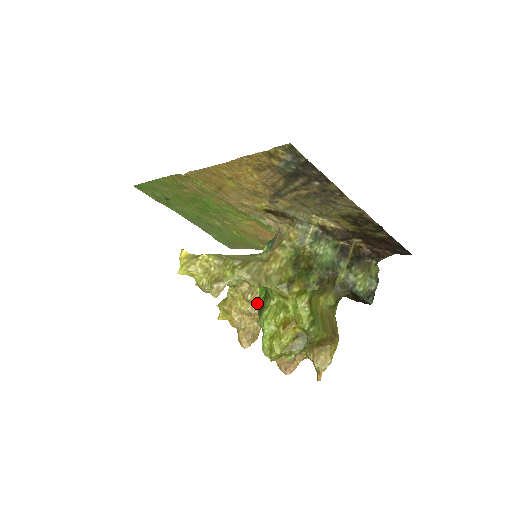
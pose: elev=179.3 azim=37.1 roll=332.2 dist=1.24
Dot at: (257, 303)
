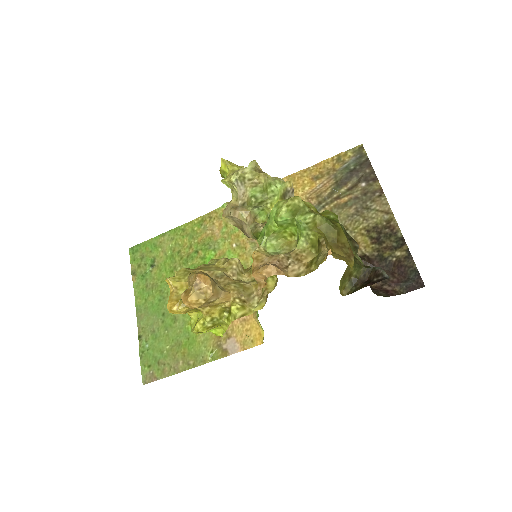
Dot at: (235, 276)
